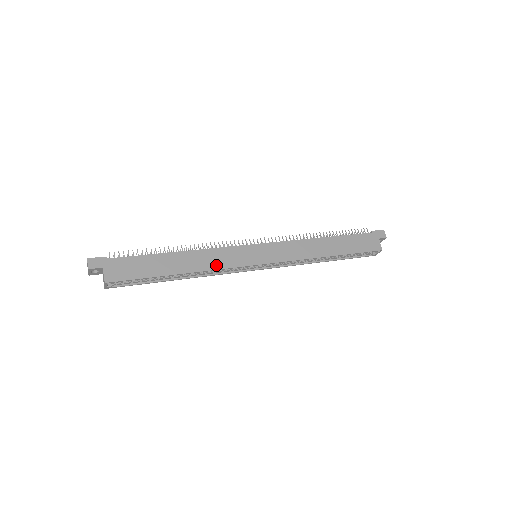
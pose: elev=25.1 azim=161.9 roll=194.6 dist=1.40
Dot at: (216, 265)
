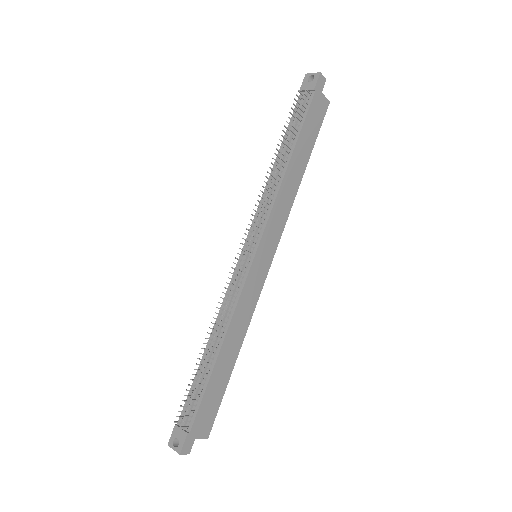
Dot at: (249, 314)
